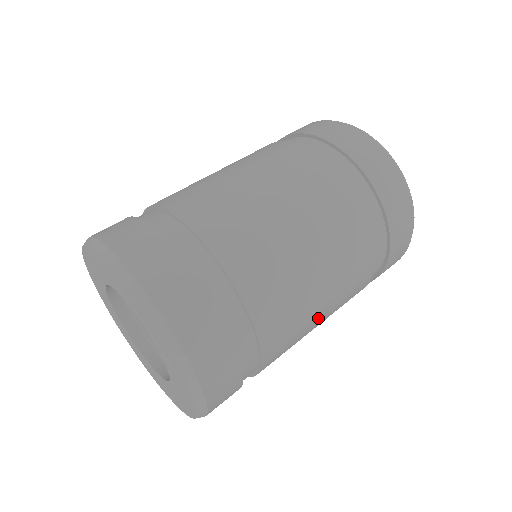
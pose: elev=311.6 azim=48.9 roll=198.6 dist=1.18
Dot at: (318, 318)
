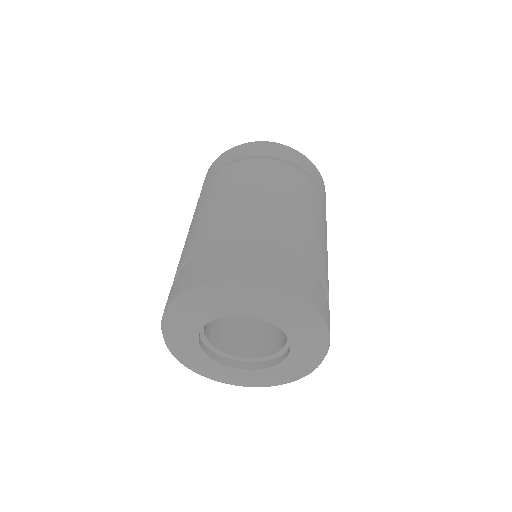
Dot at: (317, 230)
